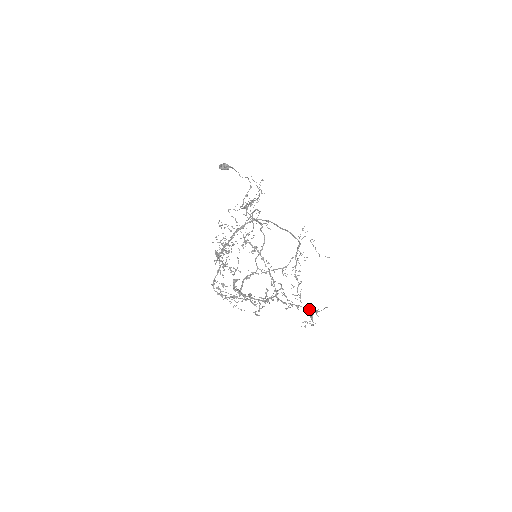
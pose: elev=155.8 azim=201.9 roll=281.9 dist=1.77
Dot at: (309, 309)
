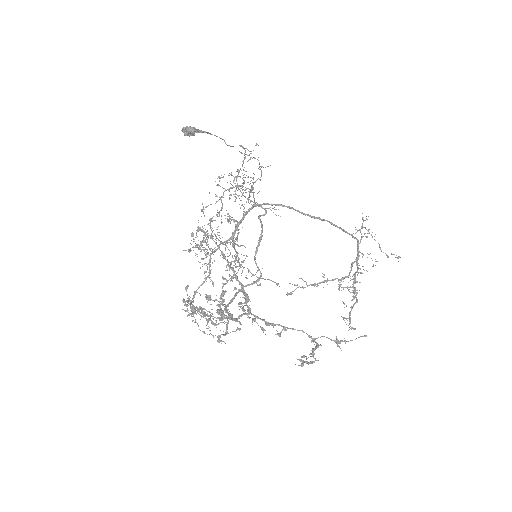
Dot at: (320, 337)
